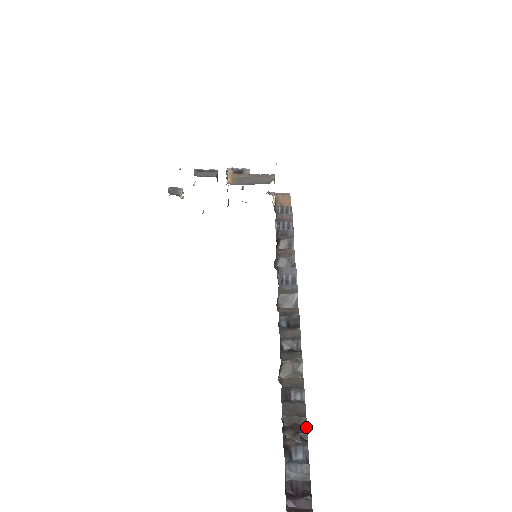
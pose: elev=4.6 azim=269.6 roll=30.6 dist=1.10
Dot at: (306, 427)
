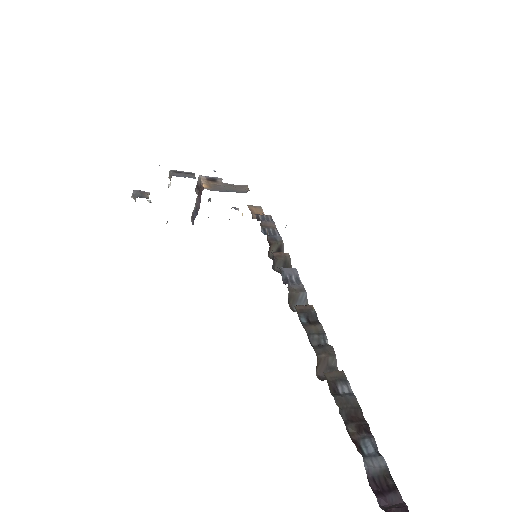
Dot at: (364, 419)
